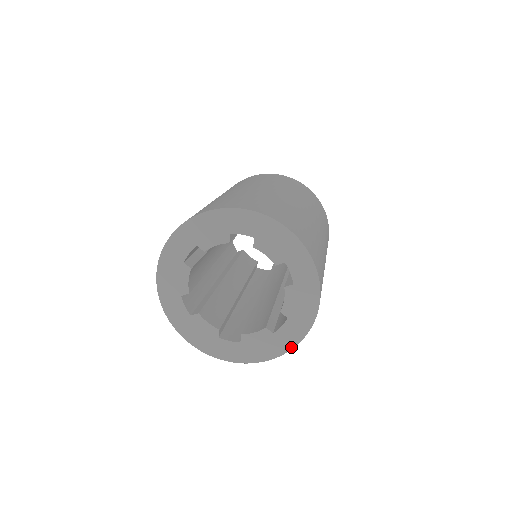
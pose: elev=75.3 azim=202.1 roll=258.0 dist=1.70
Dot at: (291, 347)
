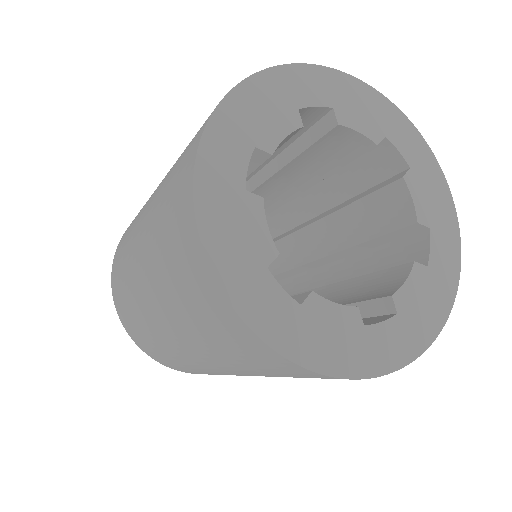
Dot at: (379, 371)
